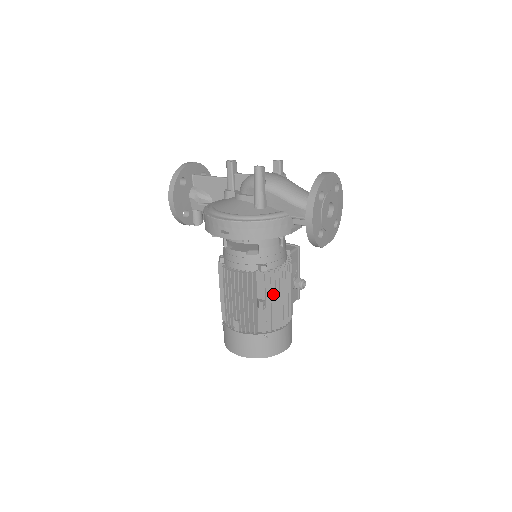
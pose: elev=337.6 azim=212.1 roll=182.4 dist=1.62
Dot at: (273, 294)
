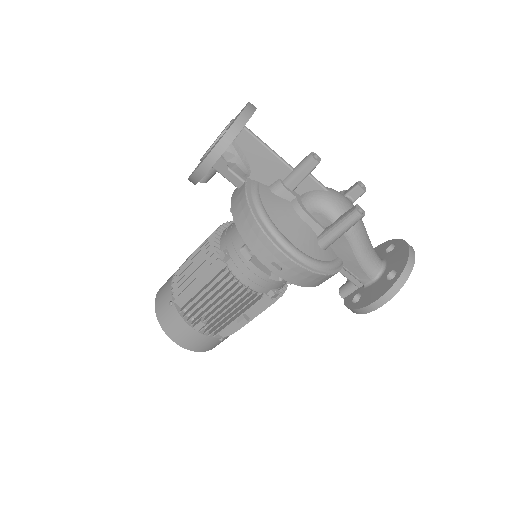
Dot at: occluded
